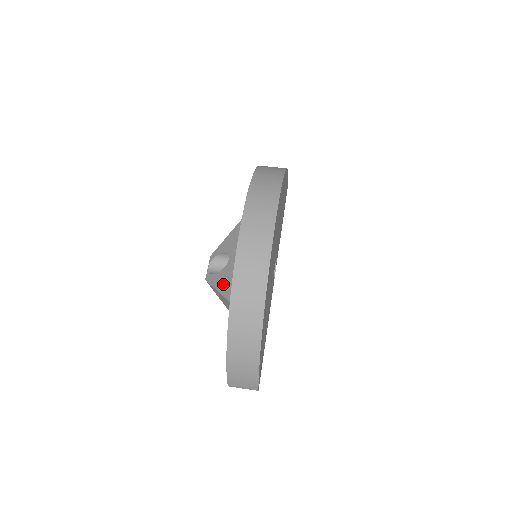
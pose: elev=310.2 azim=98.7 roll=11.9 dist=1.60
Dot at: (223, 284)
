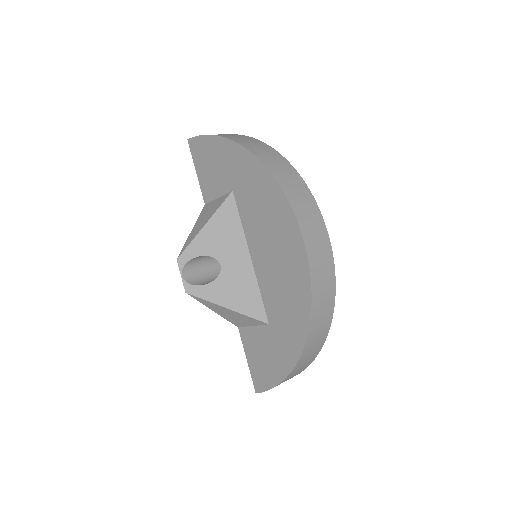
Dot at: (229, 298)
